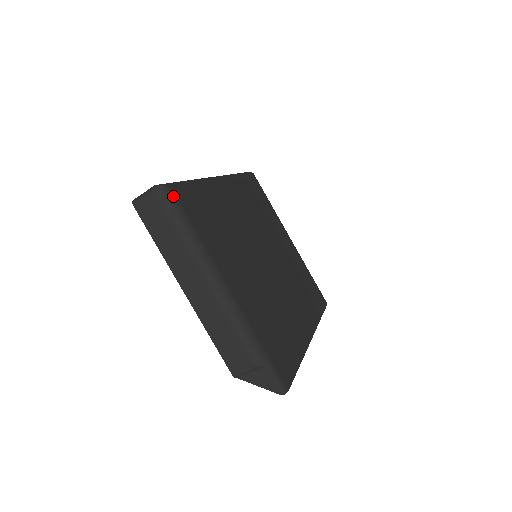
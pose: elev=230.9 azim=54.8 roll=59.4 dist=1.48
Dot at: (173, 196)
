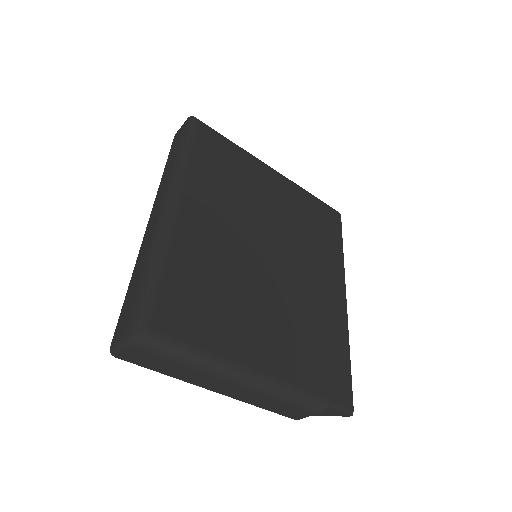
Dot at: (152, 337)
